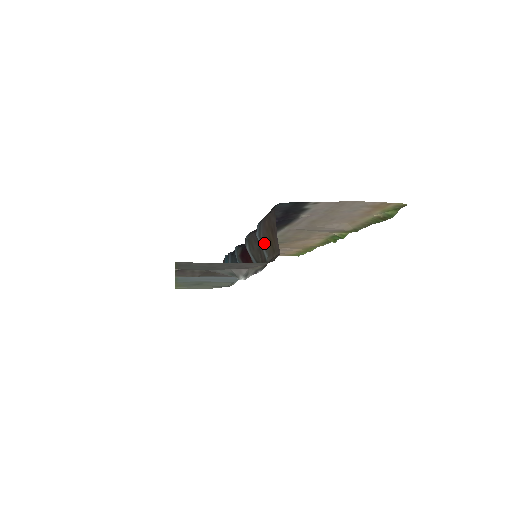
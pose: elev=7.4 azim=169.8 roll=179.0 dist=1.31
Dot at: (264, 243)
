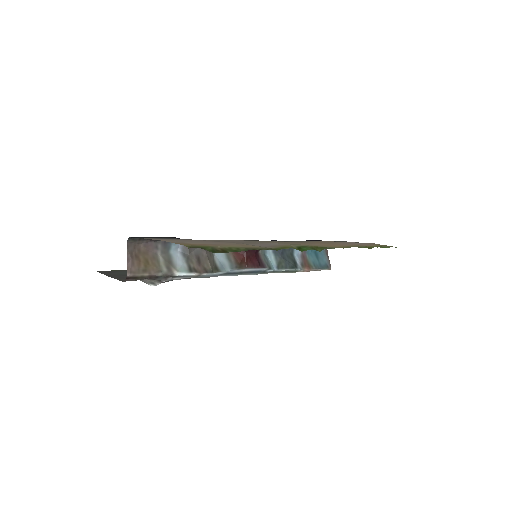
Dot at: (160, 261)
